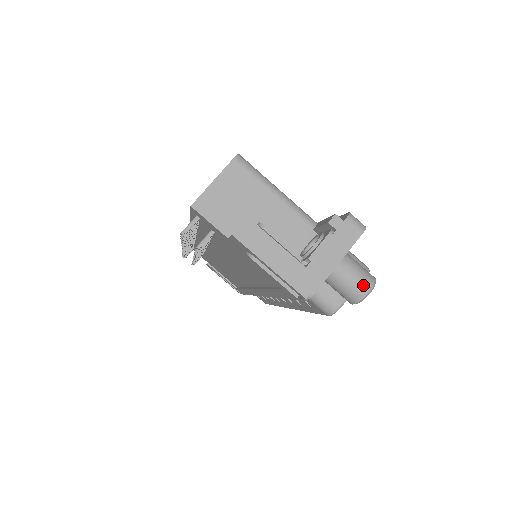
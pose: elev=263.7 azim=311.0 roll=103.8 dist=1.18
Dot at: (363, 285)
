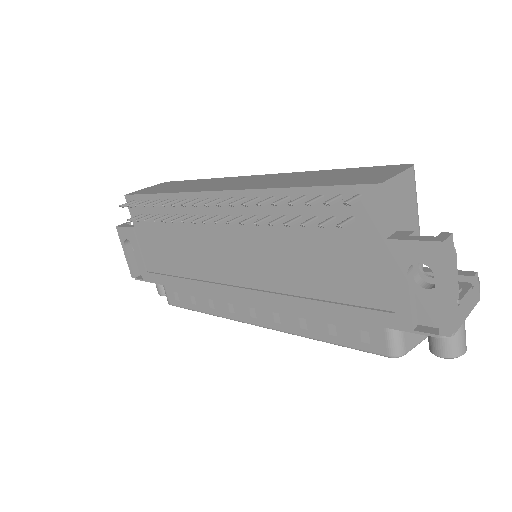
Dot at: (465, 345)
